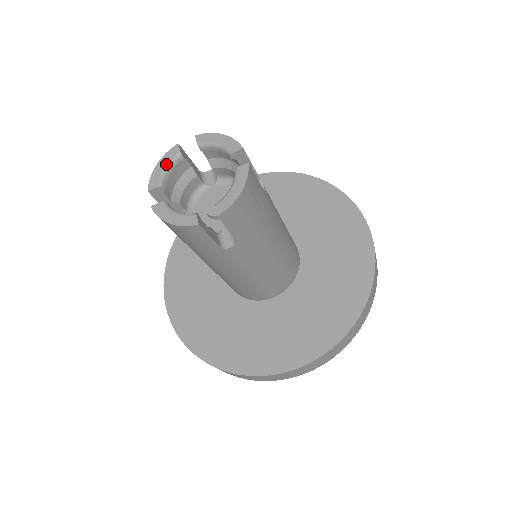
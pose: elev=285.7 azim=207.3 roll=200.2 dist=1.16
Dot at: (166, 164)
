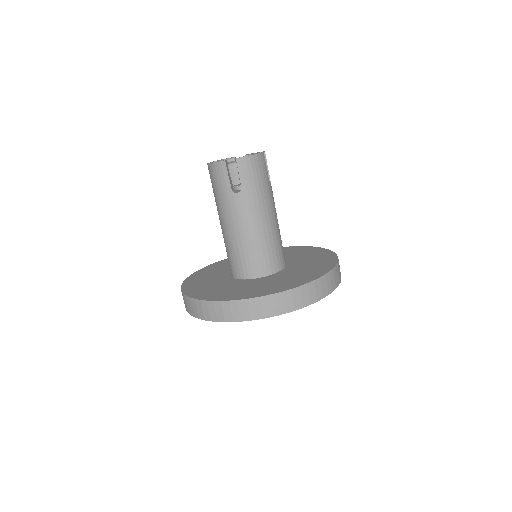
Dot at: (225, 159)
